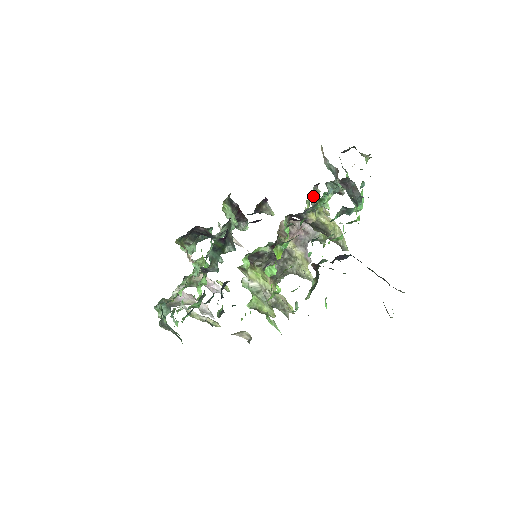
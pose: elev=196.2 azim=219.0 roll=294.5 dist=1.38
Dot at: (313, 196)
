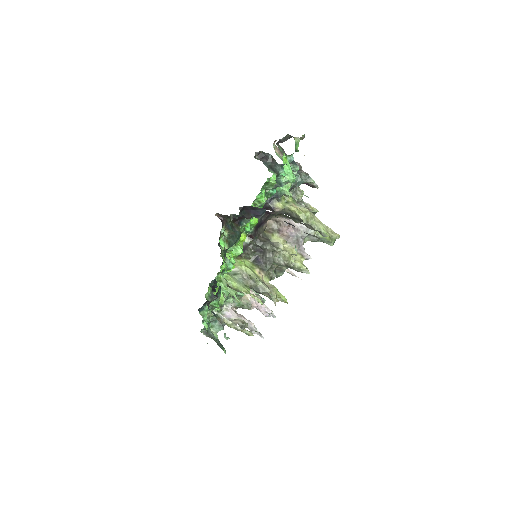
Dot at: (294, 195)
